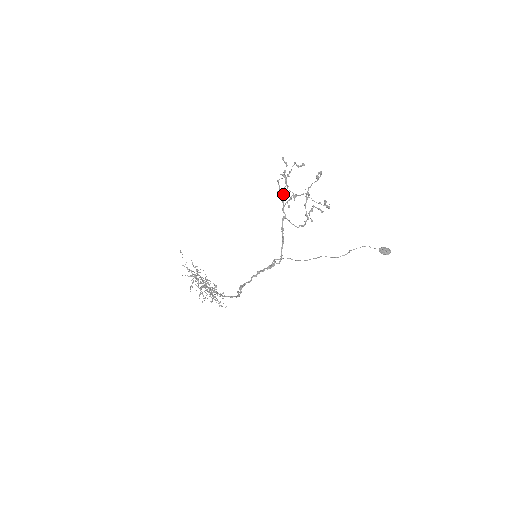
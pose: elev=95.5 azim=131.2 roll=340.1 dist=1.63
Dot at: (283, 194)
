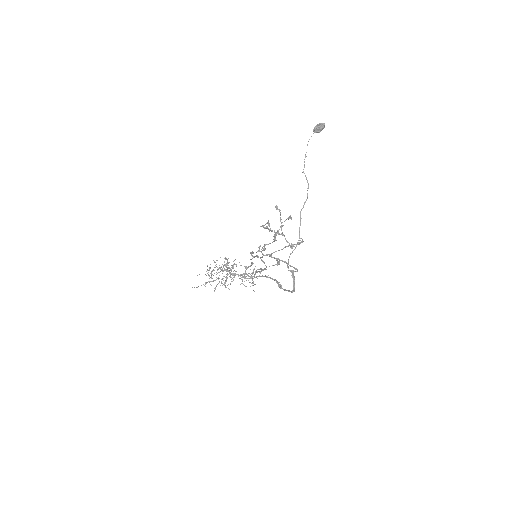
Dot at: occluded
